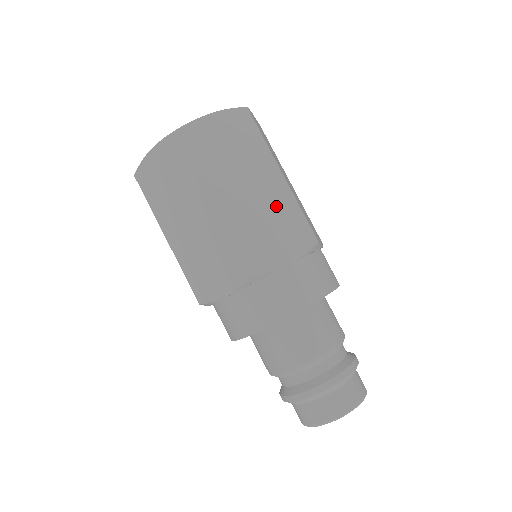
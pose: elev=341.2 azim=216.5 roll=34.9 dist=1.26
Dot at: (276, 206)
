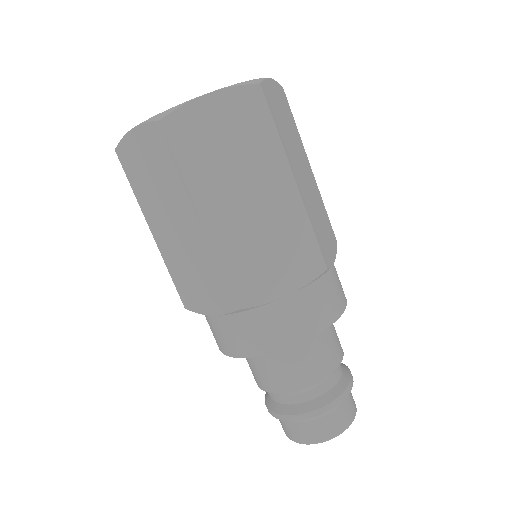
Dot at: (281, 223)
